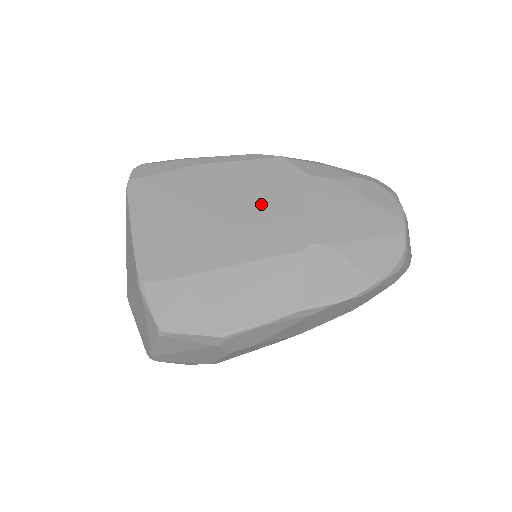
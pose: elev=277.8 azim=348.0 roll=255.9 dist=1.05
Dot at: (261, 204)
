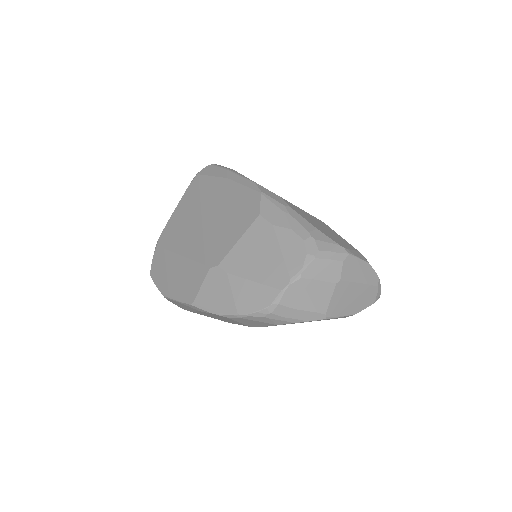
Dot at: (224, 224)
